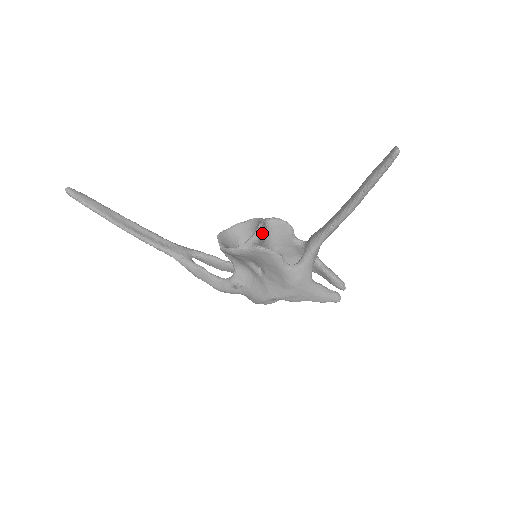
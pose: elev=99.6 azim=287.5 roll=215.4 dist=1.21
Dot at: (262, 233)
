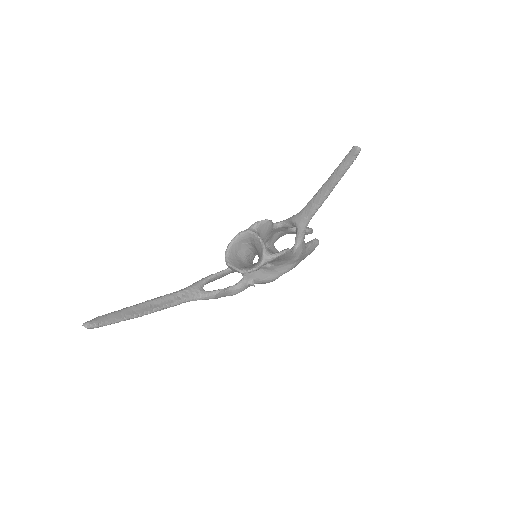
Dot at: occluded
